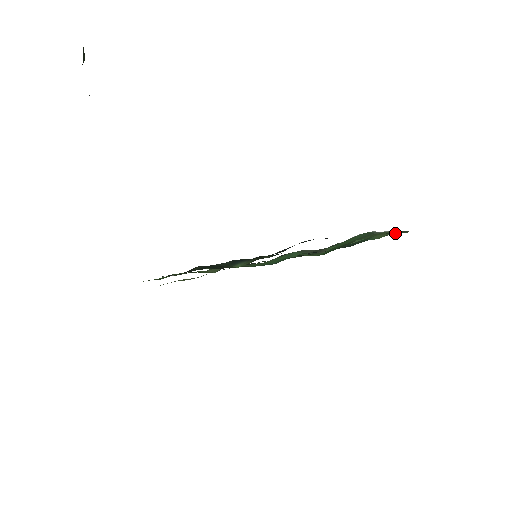
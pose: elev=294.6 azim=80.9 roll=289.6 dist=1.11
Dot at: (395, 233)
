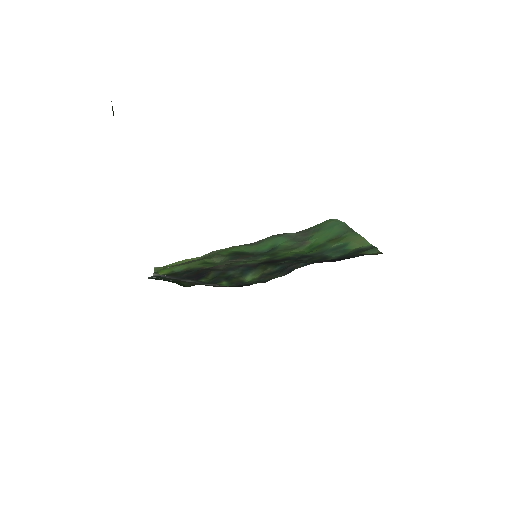
Dot at: (369, 253)
